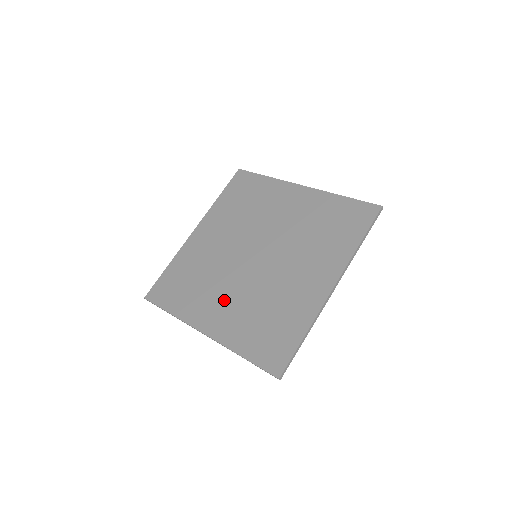
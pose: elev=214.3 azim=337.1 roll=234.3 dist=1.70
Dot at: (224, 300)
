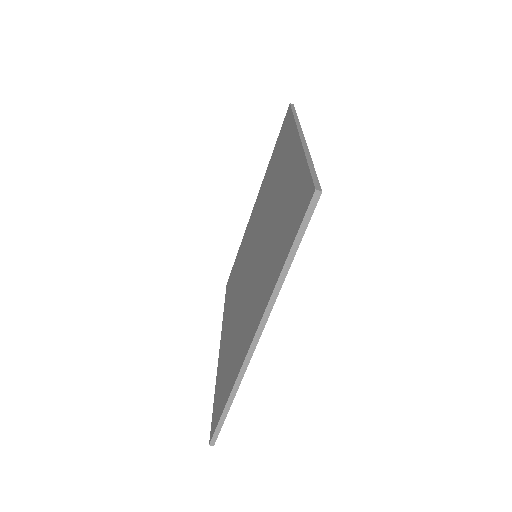
Dot at: (252, 301)
